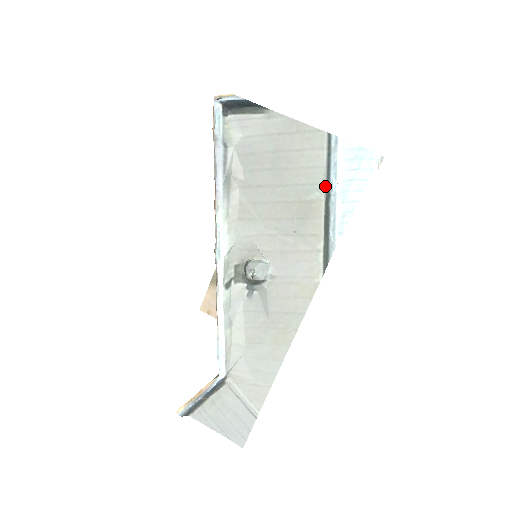
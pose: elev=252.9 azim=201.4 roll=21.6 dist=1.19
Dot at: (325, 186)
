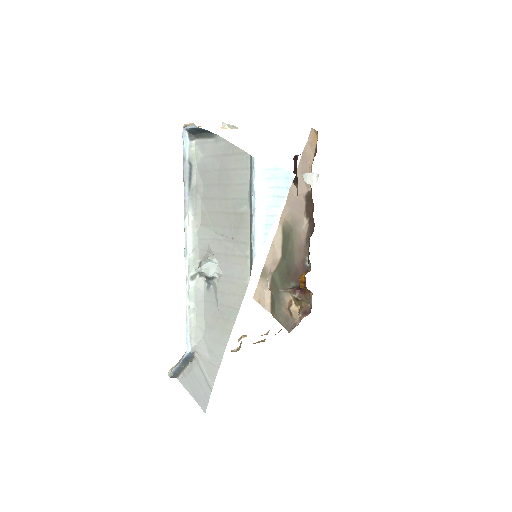
Dot at: (249, 201)
